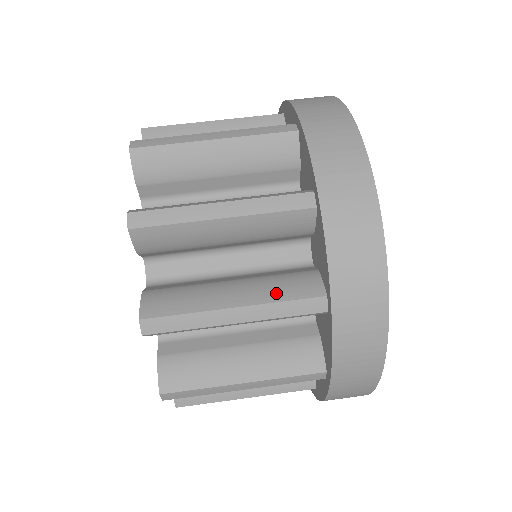
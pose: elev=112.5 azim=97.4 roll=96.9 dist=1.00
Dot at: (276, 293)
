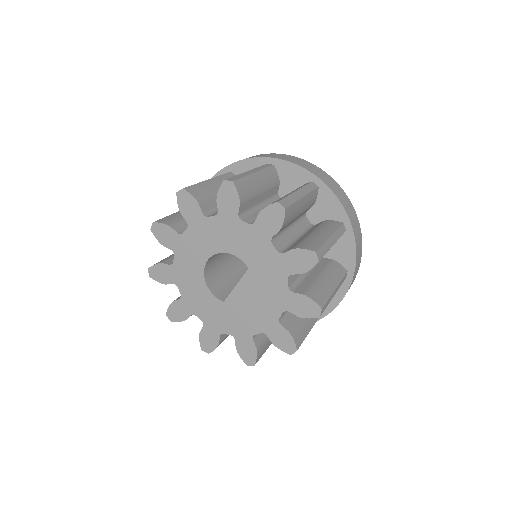
Dot at: (332, 228)
